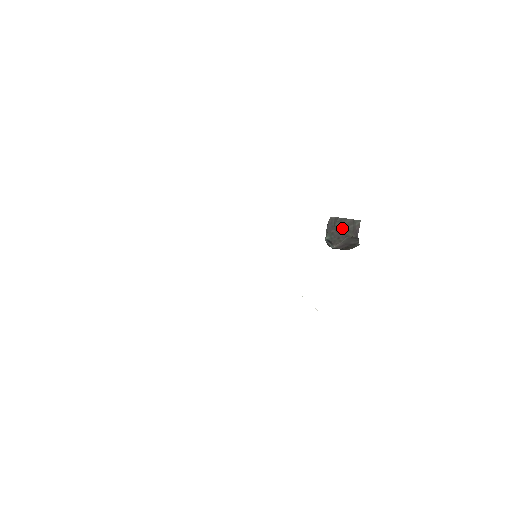
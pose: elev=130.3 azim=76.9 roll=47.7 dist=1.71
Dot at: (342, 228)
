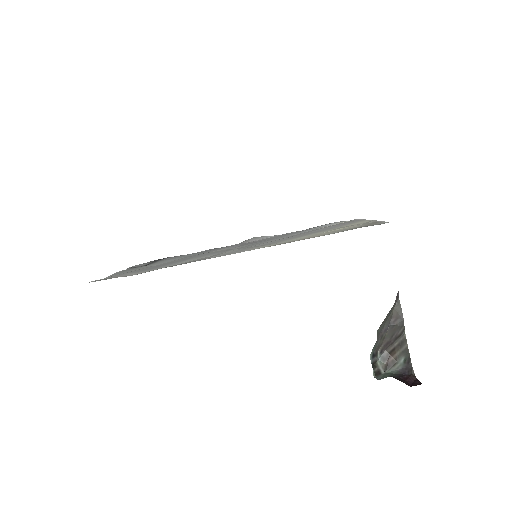
Dot at: (384, 323)
